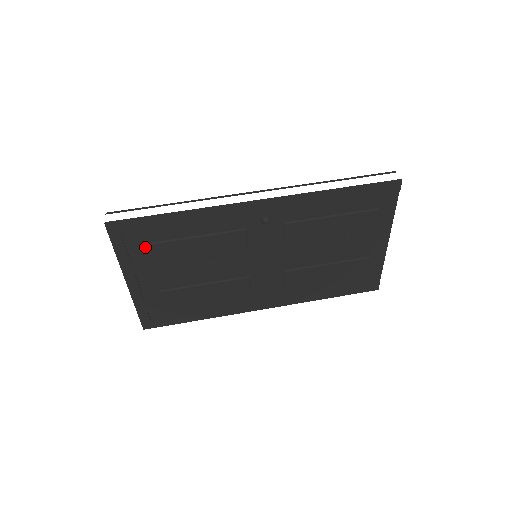
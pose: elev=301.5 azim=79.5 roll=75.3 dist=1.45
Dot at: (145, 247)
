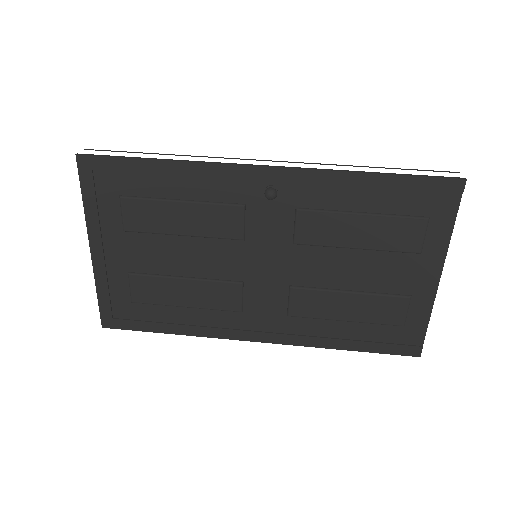
Dot at: (119, 201)
